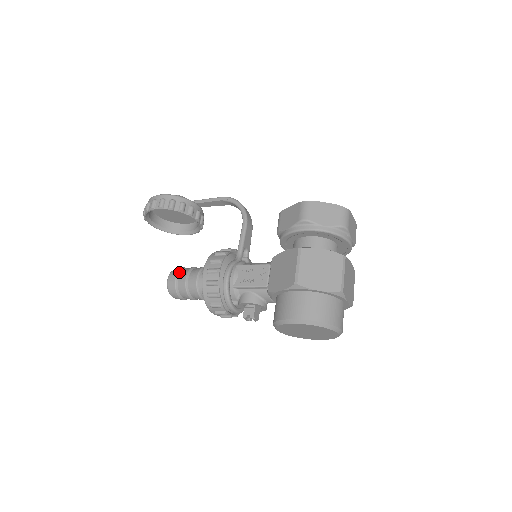
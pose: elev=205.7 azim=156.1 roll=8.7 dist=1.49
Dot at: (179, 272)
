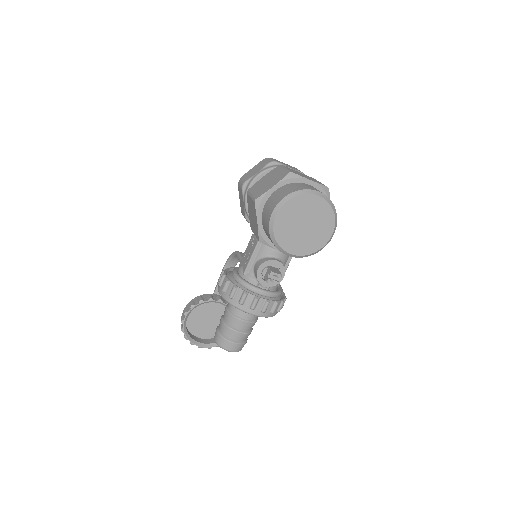
Dot at: (218, 326)
